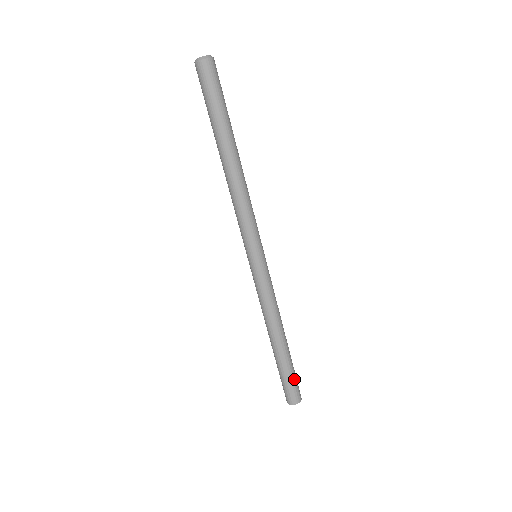
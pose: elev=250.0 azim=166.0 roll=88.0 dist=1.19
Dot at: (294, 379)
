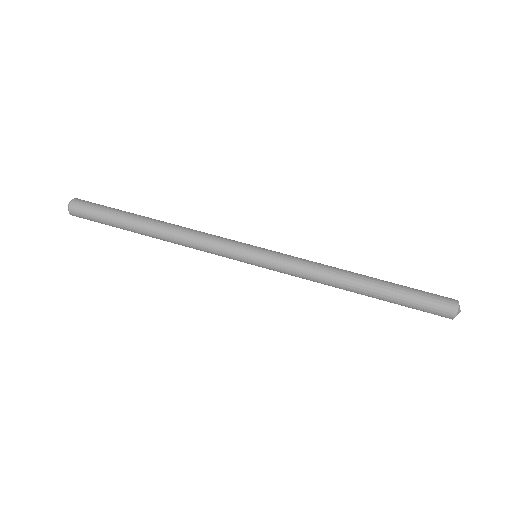
Dot at: (421, 291)
